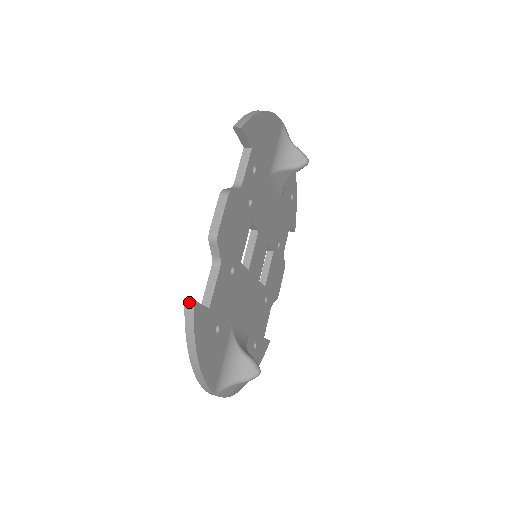
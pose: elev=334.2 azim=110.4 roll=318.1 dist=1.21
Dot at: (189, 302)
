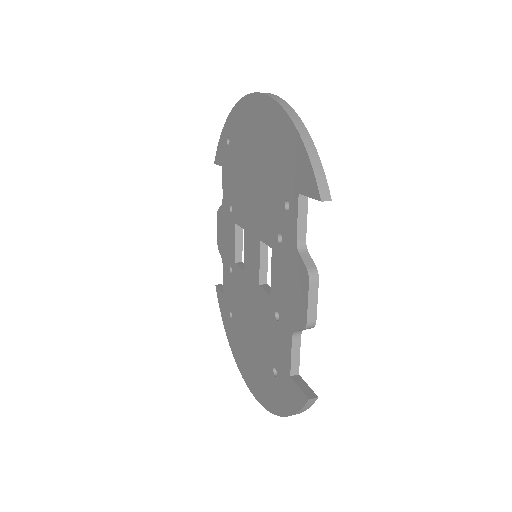
Dot at: (313, 400)
